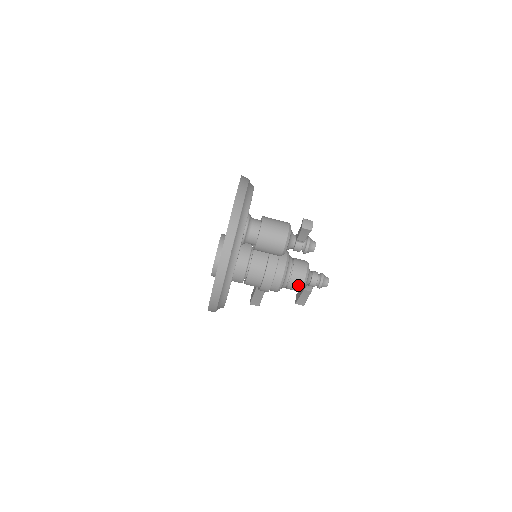
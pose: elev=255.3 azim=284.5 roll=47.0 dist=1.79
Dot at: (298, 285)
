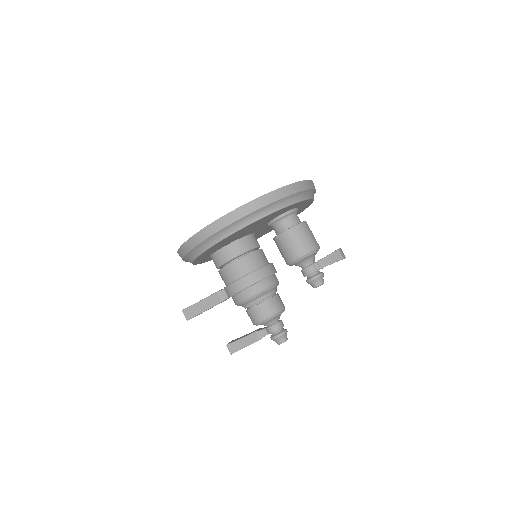
Dot at: (266, 312)
